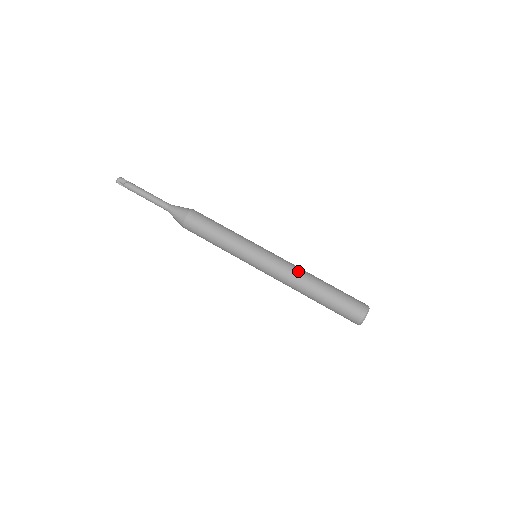
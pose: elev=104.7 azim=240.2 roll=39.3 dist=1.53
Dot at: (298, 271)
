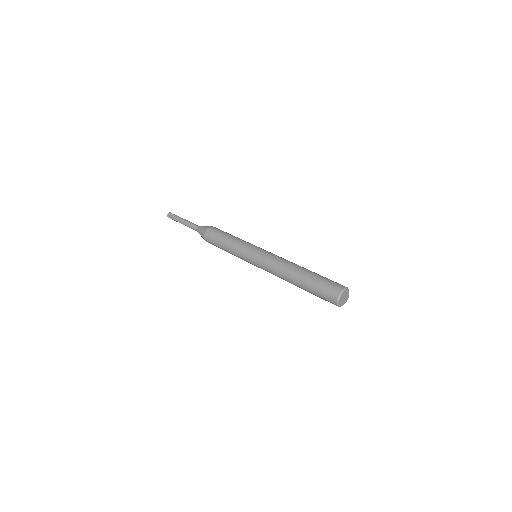
Dot at: (282, 265)
